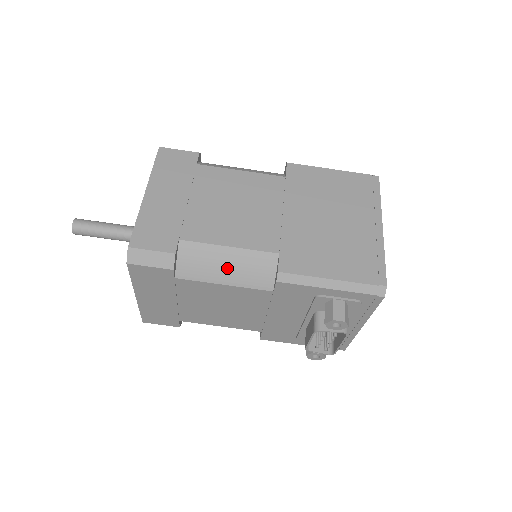
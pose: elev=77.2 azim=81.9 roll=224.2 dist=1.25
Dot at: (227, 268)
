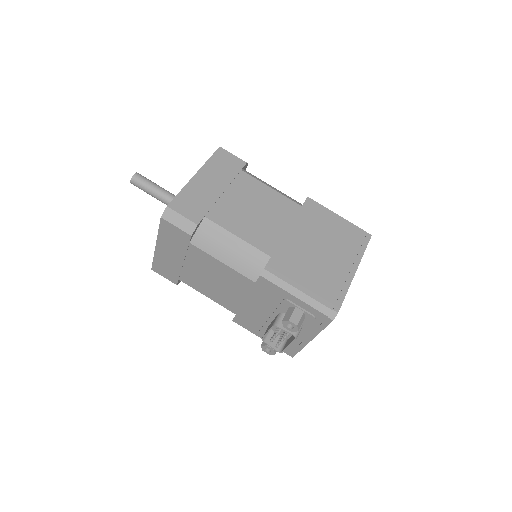
Dot at: (230, 251)
